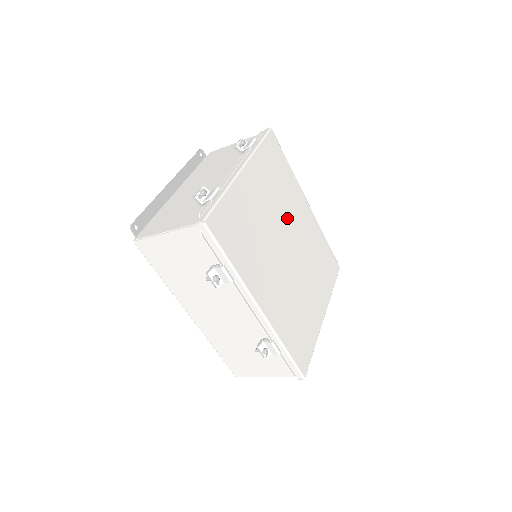
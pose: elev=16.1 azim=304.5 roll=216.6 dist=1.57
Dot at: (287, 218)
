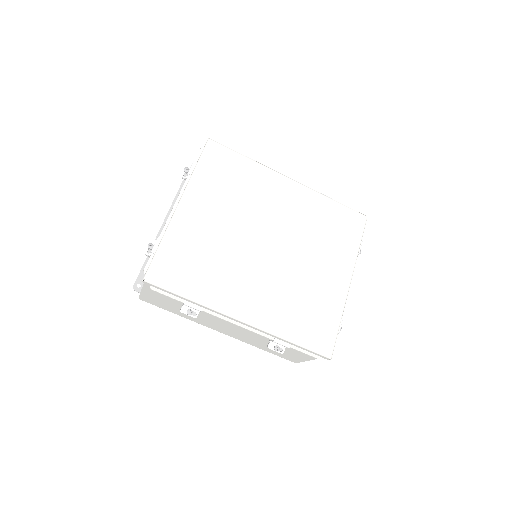
Dot at: (258, 213)
